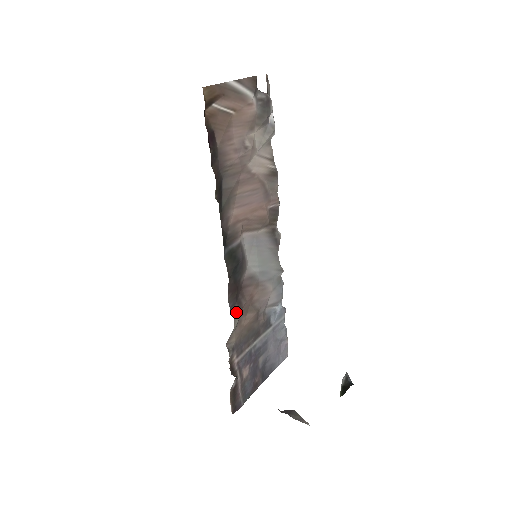
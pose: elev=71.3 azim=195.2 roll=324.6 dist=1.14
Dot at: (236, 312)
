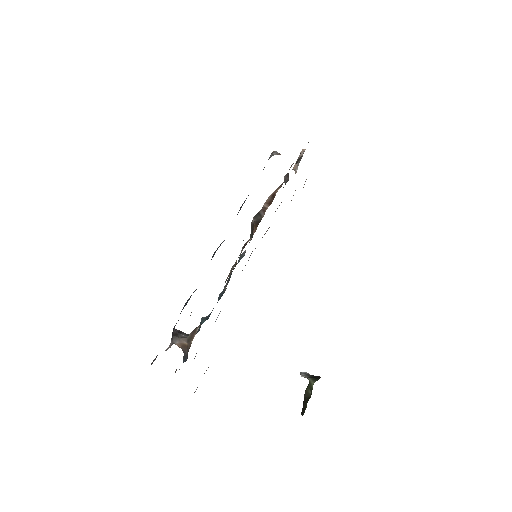
Dot at: occluded
